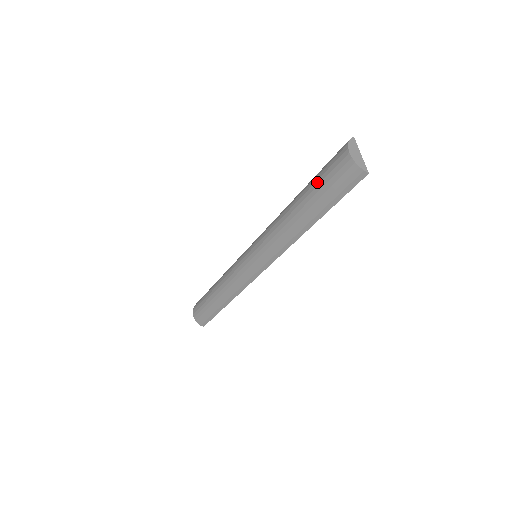
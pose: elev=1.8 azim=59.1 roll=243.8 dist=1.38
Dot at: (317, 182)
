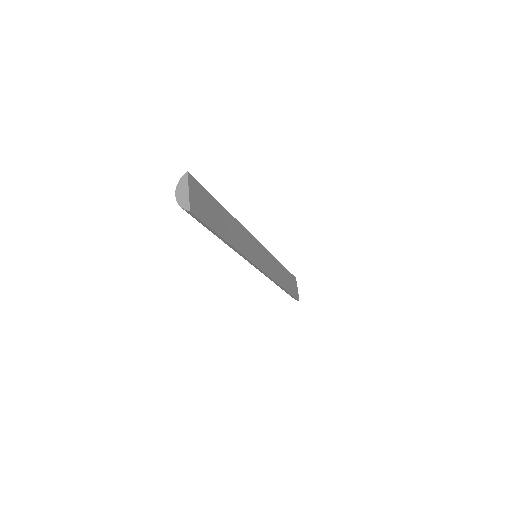
Dot at: occluded
